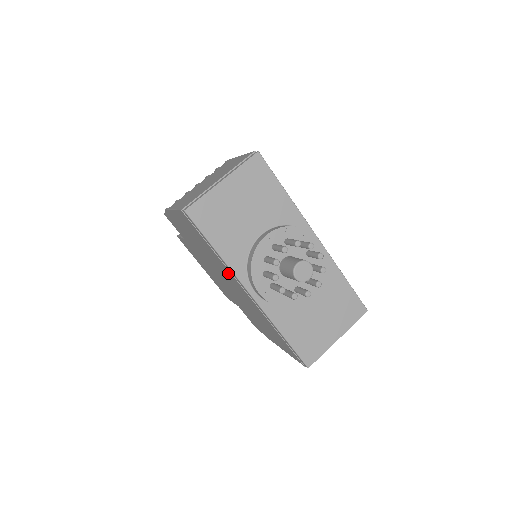
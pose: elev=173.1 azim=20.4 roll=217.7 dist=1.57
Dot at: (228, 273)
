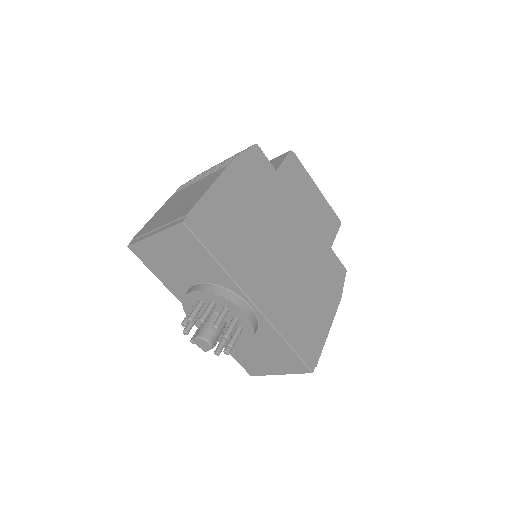
Dot at: occluded
